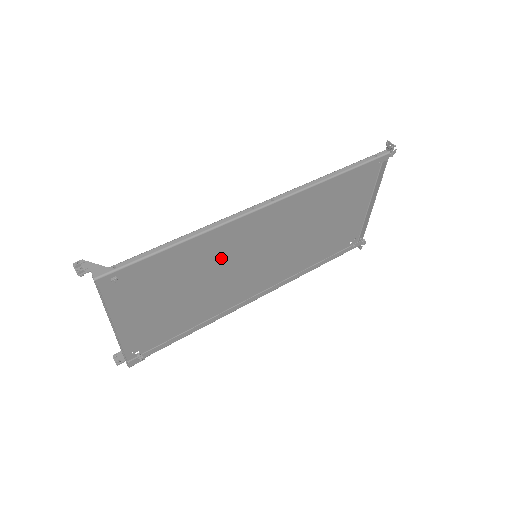
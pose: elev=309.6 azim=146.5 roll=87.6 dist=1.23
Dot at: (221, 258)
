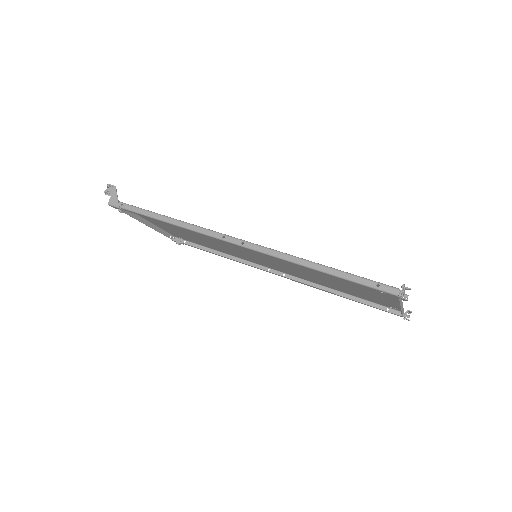
Dot at: occluded
